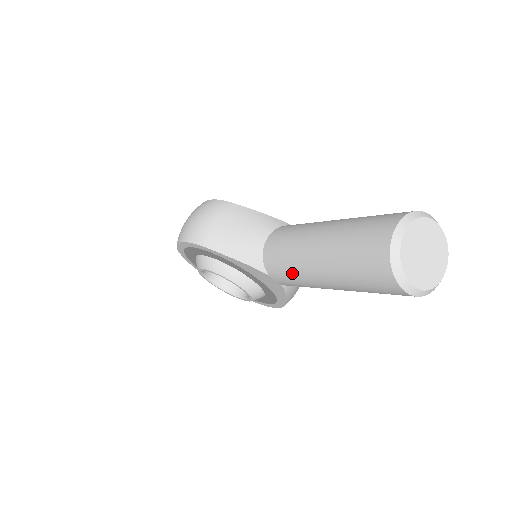
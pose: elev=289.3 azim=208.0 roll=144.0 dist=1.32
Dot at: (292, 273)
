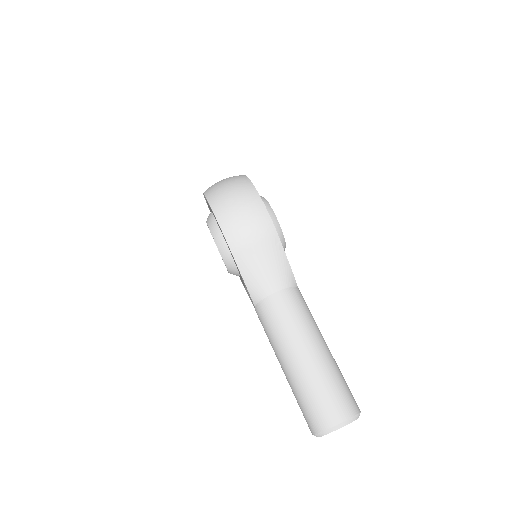
Dot at: (270, 337)
